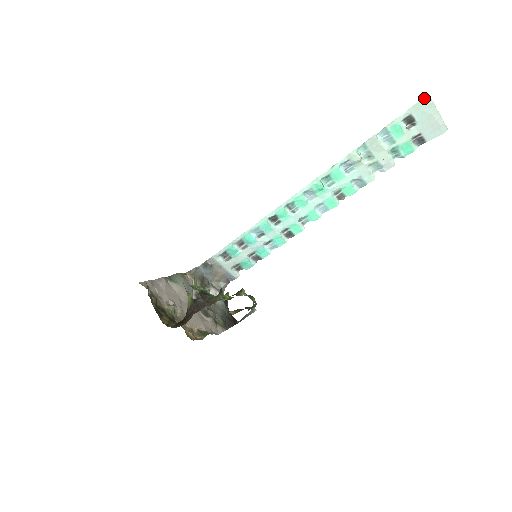
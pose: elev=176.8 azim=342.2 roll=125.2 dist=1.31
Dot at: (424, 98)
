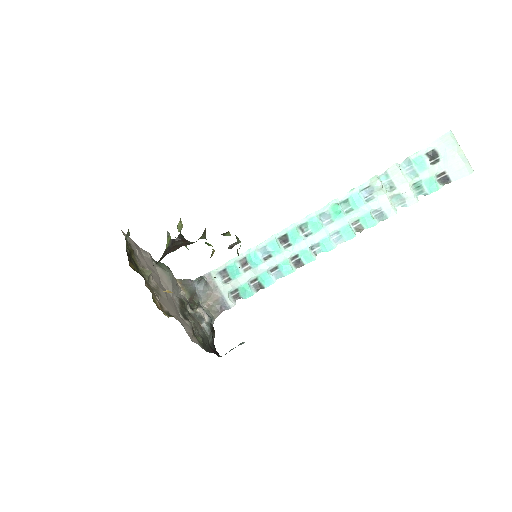
Dot at: (447, 134)
